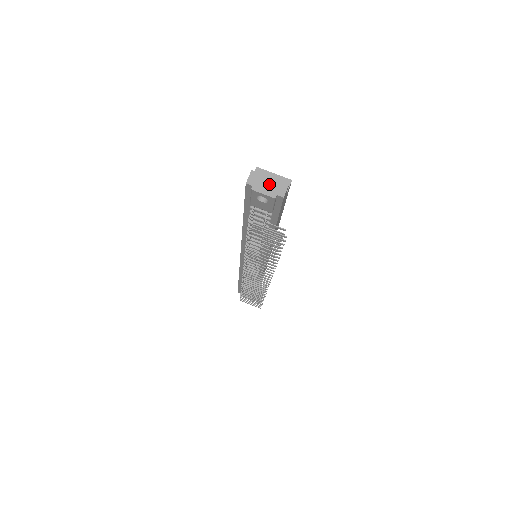
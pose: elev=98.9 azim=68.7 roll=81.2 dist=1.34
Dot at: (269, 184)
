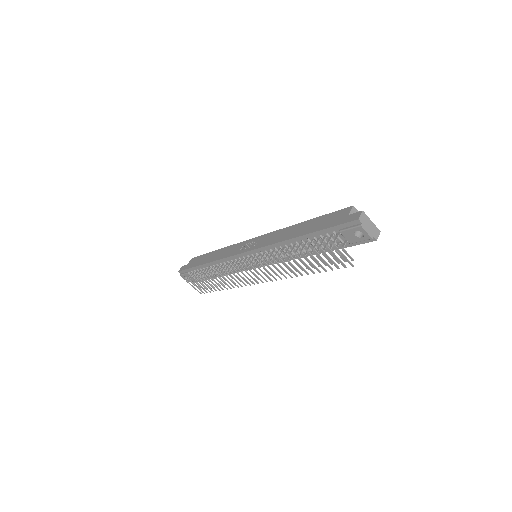
Dot at: (371, 226)
